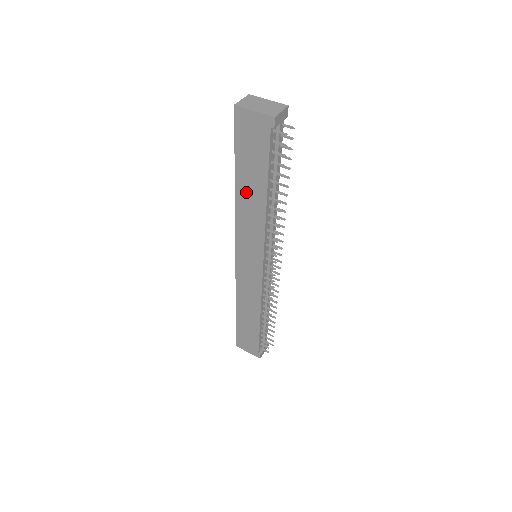
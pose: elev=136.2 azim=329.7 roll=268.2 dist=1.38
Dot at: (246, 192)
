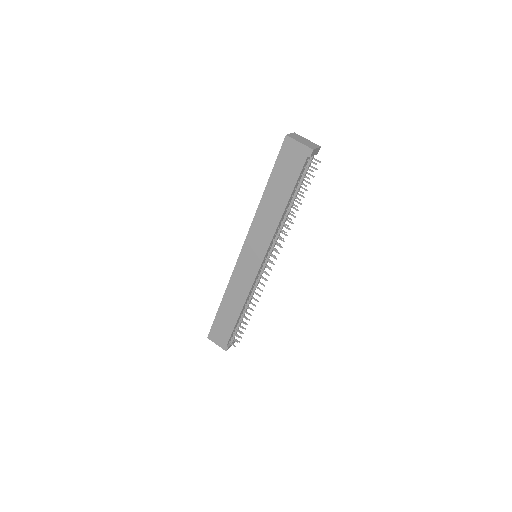
Dot at: (270, 200)
